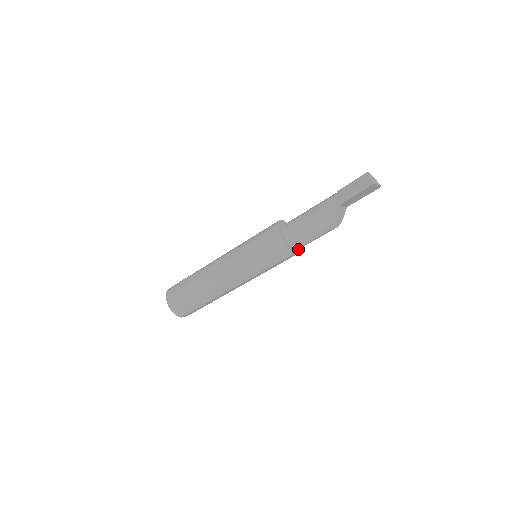
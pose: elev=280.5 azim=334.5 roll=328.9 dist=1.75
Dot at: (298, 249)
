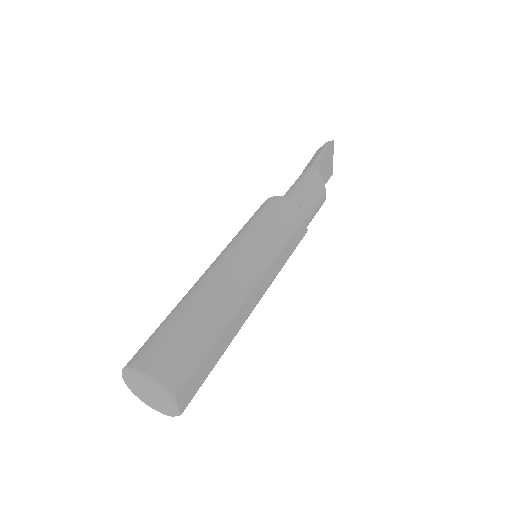
Dot at: occluded
